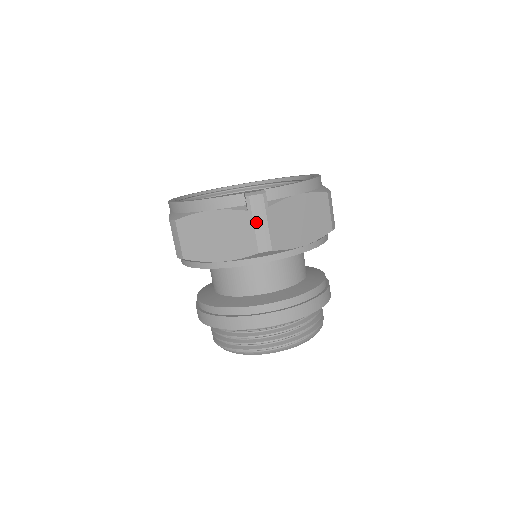
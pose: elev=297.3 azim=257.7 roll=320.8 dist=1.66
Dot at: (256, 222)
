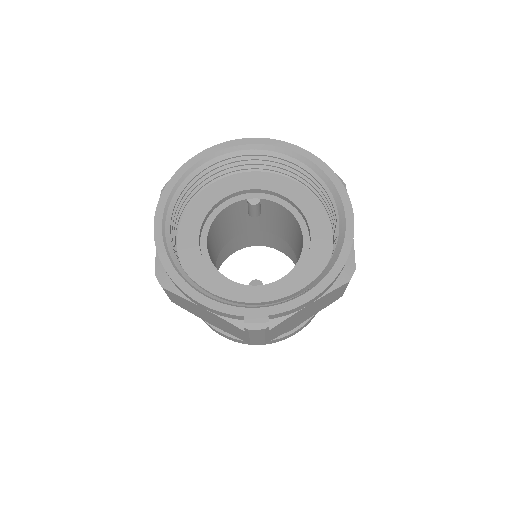
Dot at: (252, 337)
